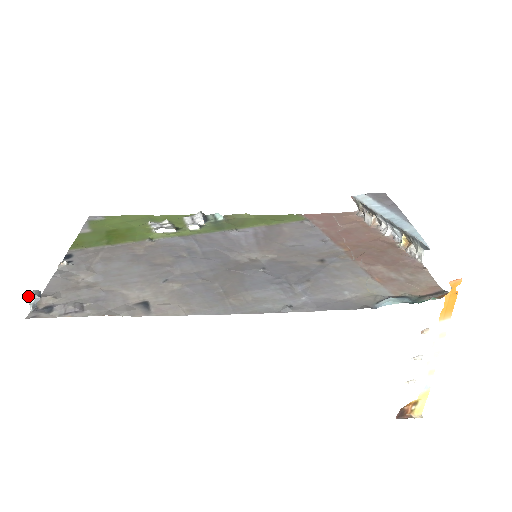
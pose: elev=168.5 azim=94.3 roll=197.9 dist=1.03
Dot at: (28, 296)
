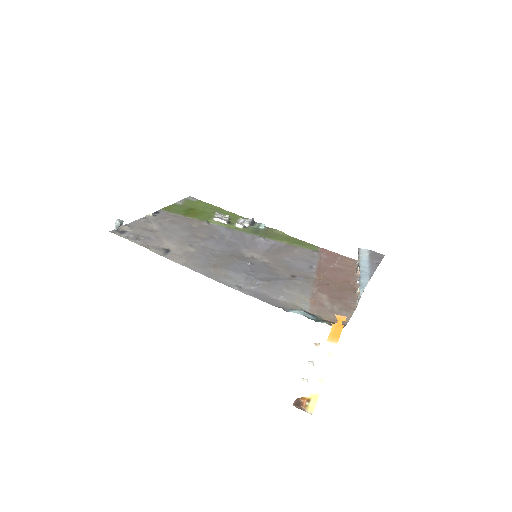
Dot at: (116, 221)
